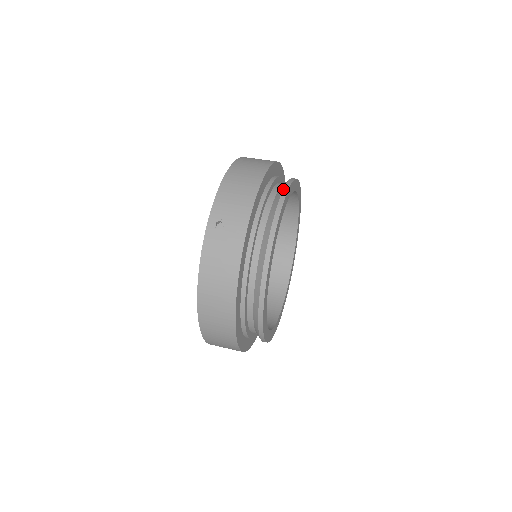
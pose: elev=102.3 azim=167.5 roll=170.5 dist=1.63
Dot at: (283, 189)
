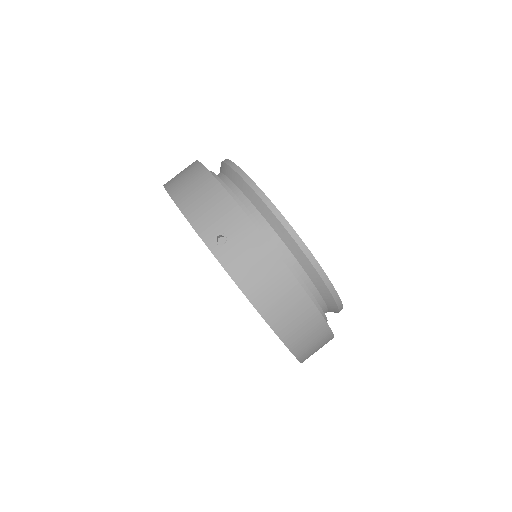
Dot at: (232, 168)
